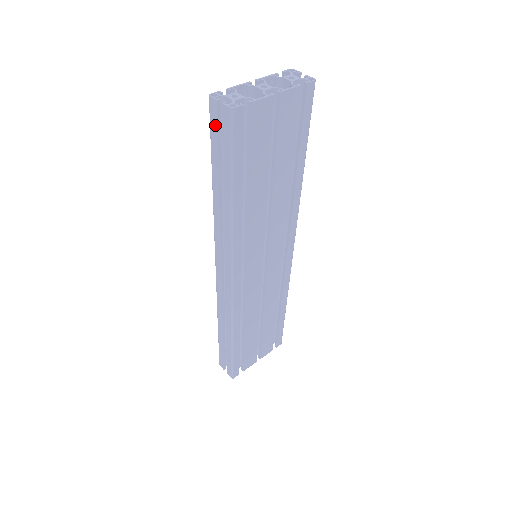
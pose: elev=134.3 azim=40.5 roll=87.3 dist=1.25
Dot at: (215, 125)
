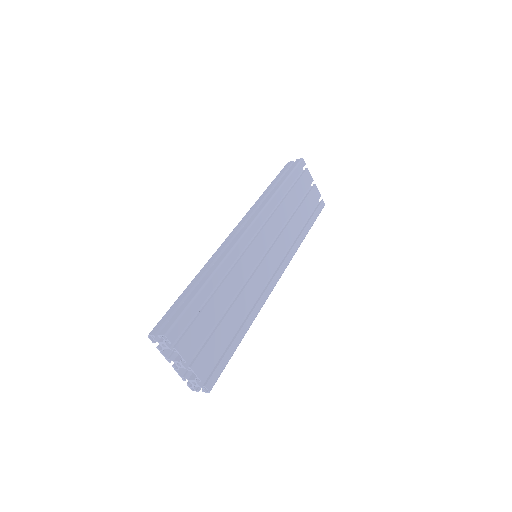
Dot at: (286, 168)
